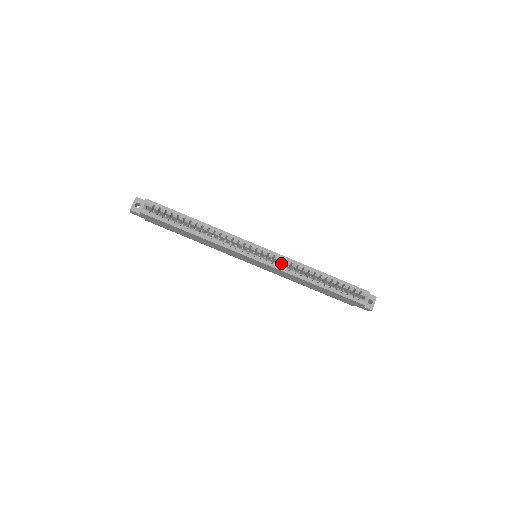
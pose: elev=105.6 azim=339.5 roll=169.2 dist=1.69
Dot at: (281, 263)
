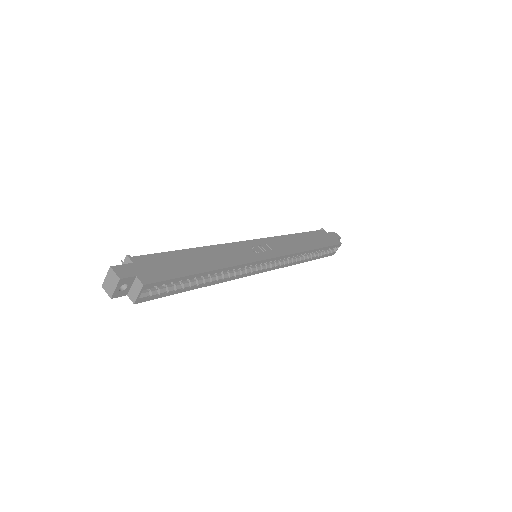
Dot at: occluded
